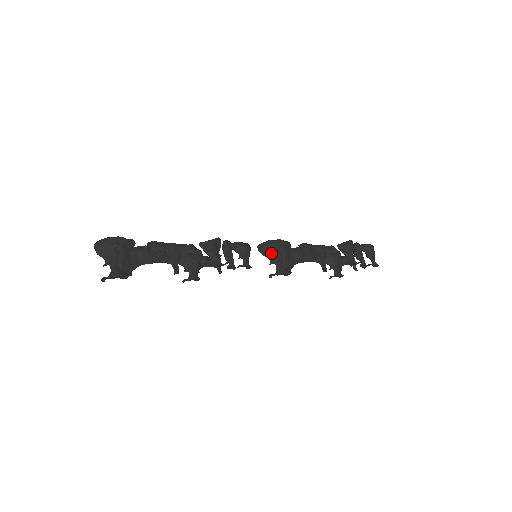
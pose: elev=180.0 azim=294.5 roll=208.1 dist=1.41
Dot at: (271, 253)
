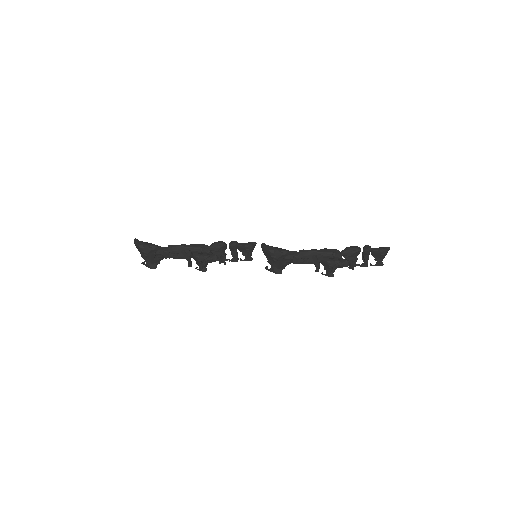
Dot at: (269, 257)
